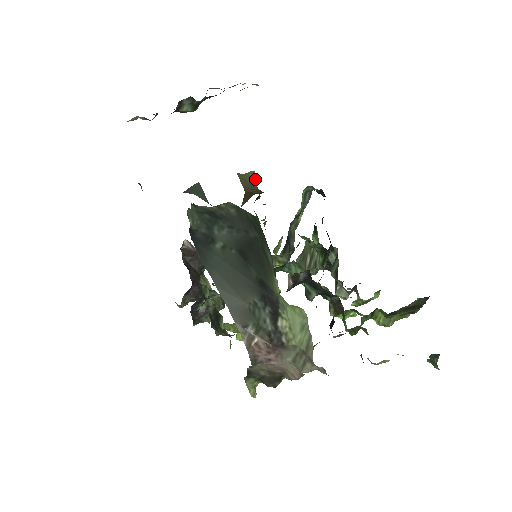
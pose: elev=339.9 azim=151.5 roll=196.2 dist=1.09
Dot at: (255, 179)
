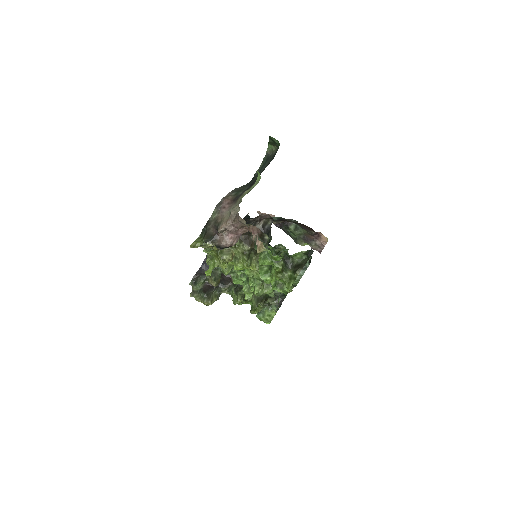
Dot at: occluded
